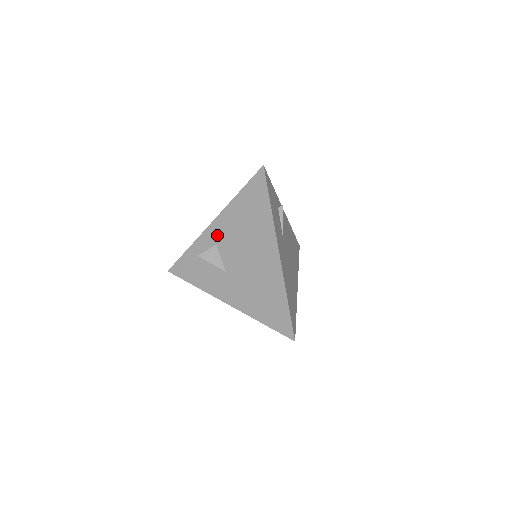
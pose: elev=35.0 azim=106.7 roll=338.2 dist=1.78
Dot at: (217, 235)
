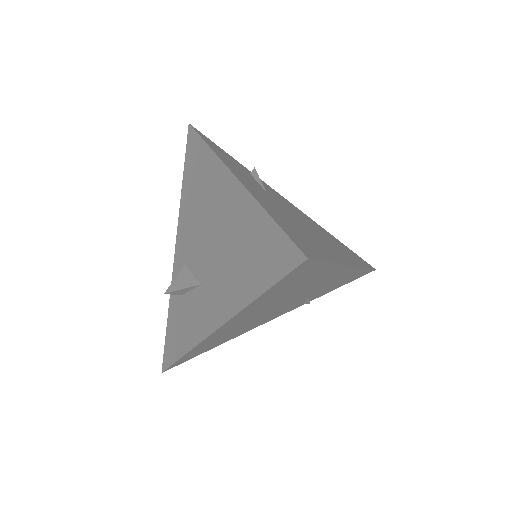
Dot at: (182, 252)
